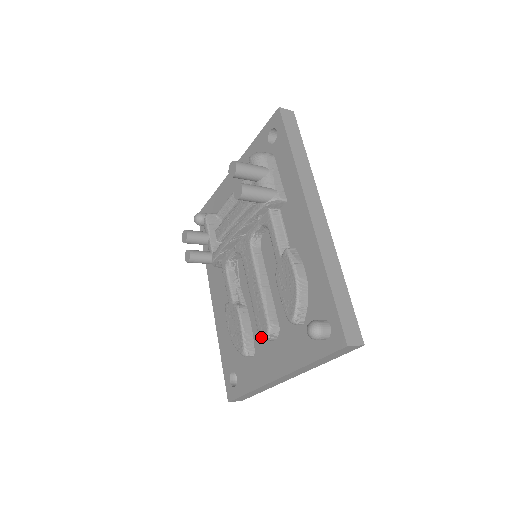
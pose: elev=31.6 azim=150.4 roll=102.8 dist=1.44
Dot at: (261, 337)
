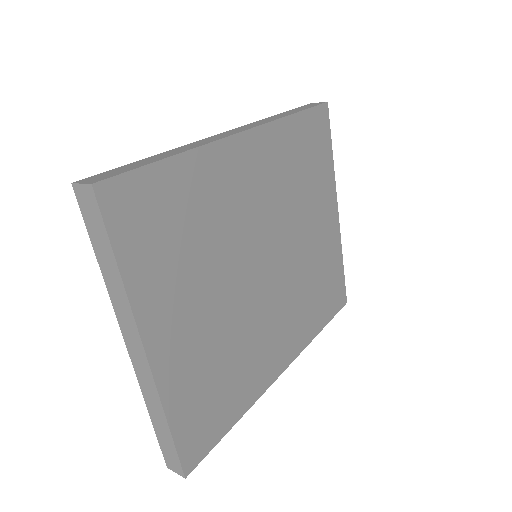
Dot at: occluded
